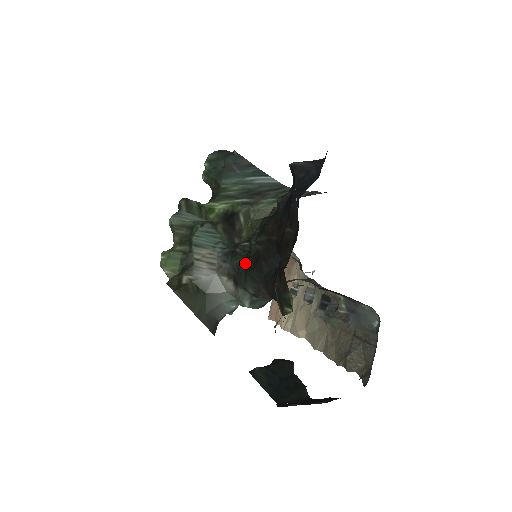
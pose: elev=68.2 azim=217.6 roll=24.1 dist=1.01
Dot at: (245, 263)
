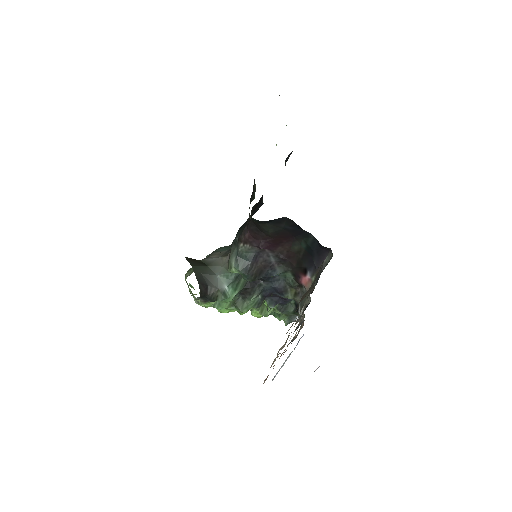
Dot at: occluded
